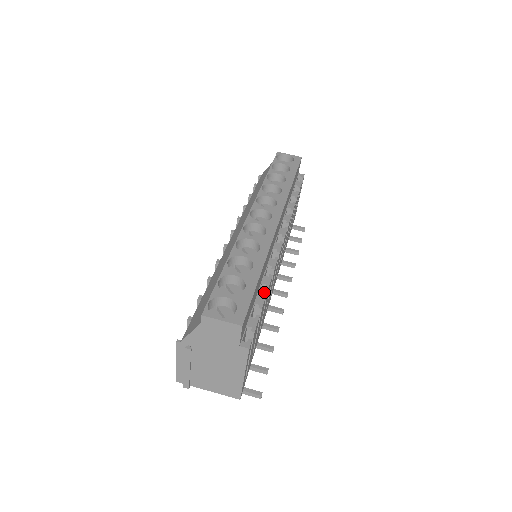
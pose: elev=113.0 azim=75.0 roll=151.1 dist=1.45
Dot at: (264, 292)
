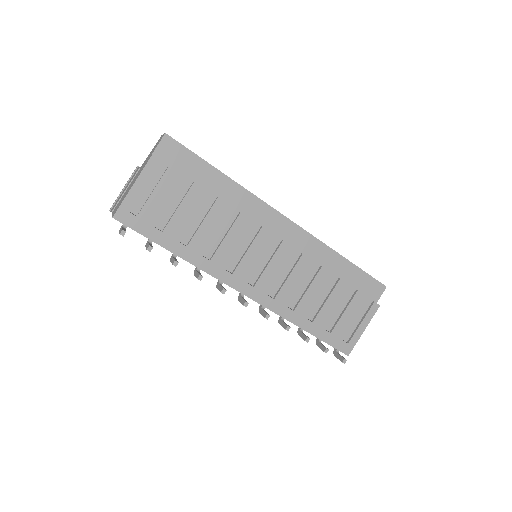
Dot at: (214, 202)
